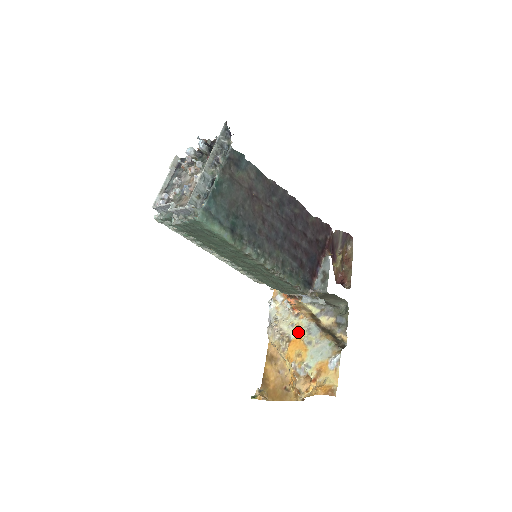
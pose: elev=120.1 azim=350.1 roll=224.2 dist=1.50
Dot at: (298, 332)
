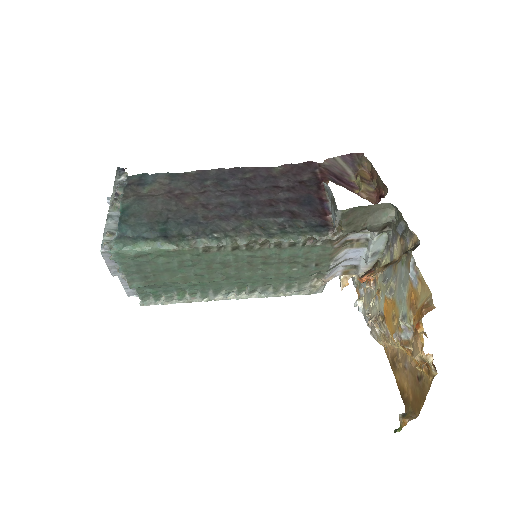
Dot at: (381, 297)
